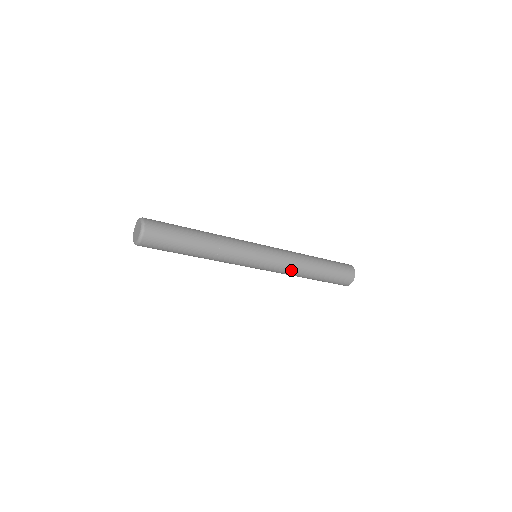
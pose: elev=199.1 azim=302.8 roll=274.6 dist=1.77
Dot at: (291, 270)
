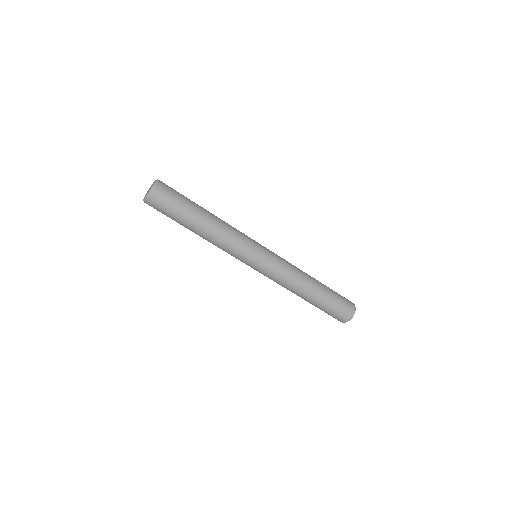
Dot at: (290, 278)
